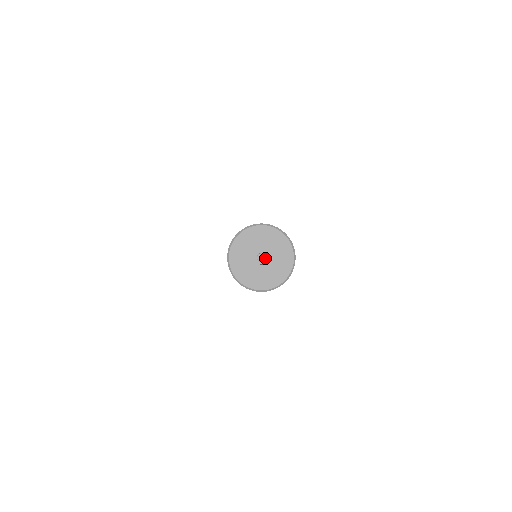
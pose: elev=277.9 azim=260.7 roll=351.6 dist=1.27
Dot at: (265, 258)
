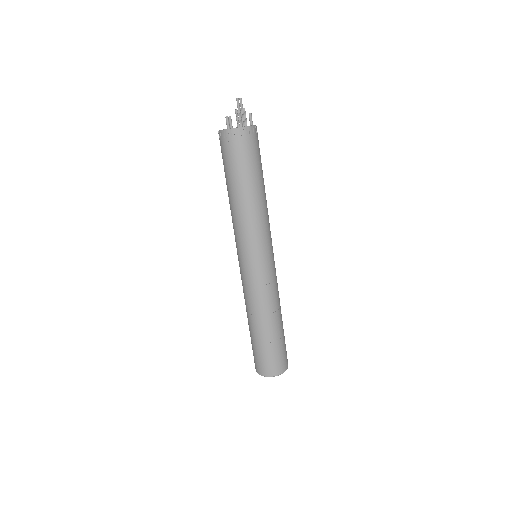
Dot at: occluded
